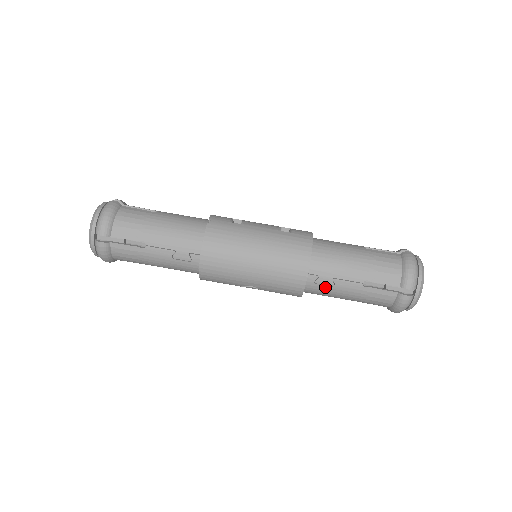
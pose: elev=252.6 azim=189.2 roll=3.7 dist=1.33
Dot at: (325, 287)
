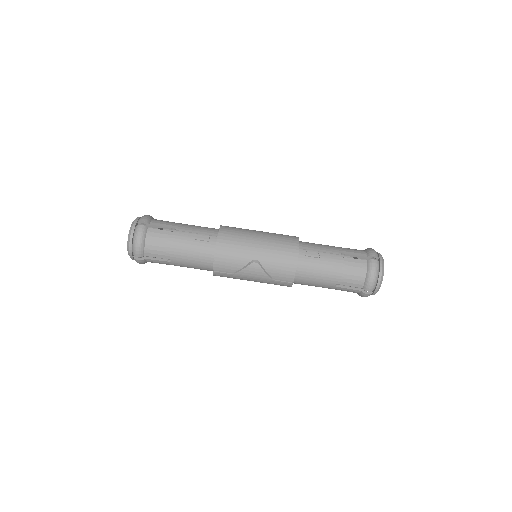
Dot at: (313, 259)
